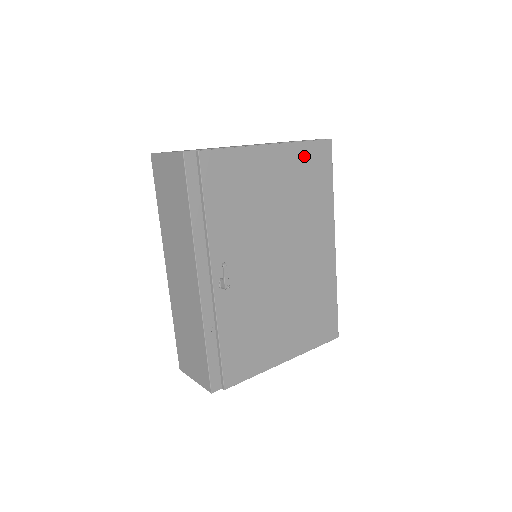
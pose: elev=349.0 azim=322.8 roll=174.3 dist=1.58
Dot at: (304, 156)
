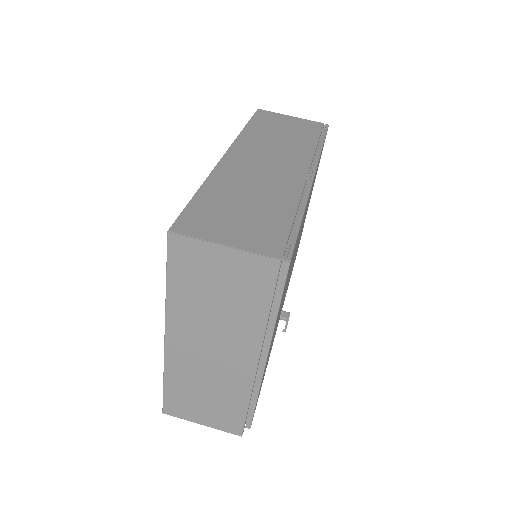
Dot at: occluded
